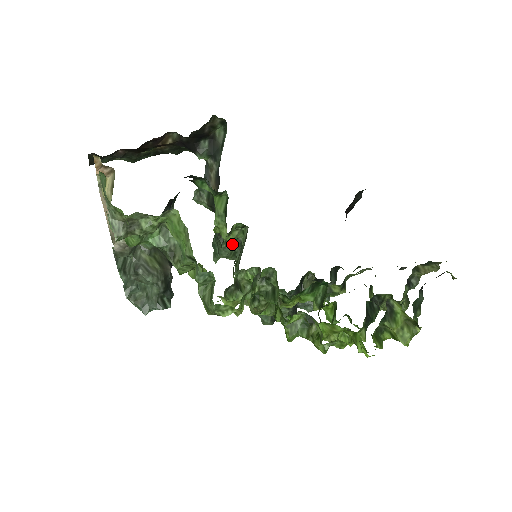
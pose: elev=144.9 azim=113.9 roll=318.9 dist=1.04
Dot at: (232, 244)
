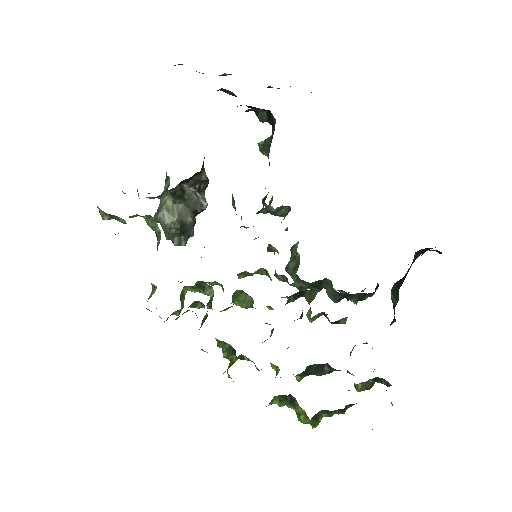
Dot at: (273, 212)
